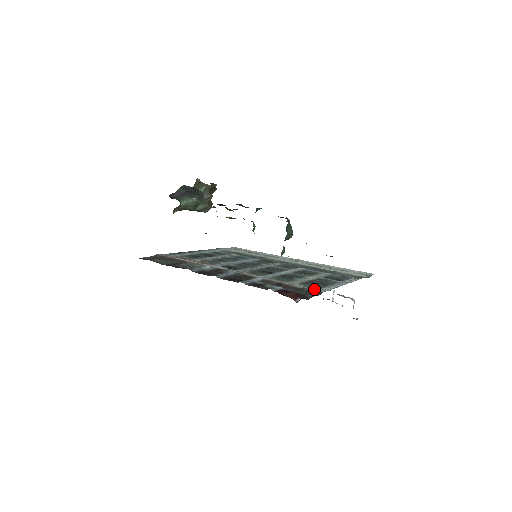
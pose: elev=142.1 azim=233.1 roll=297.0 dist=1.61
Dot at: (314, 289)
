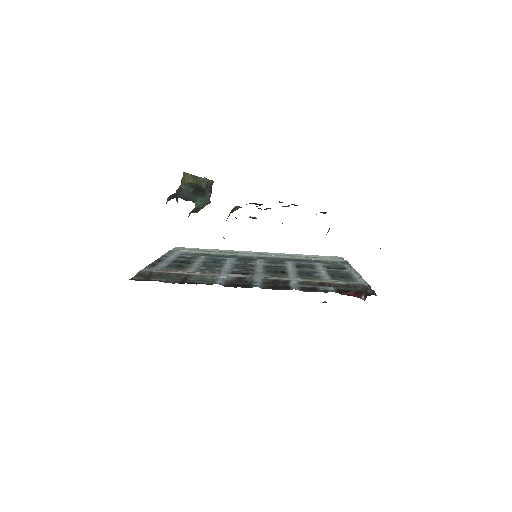
Dot at: (357, 283)
